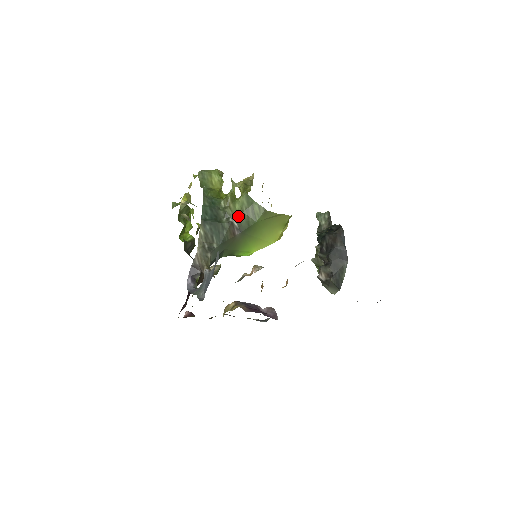
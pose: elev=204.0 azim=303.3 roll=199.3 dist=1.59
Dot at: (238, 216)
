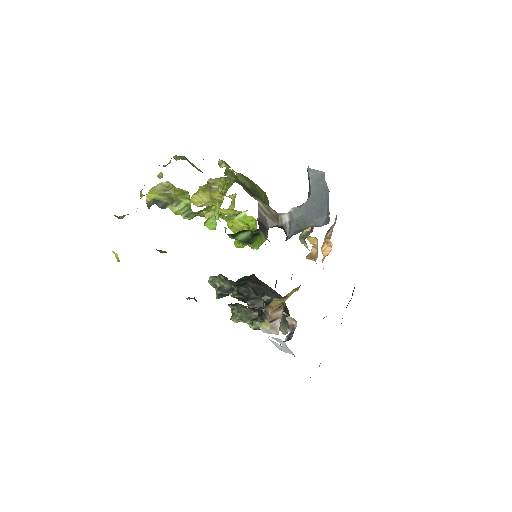
Dot at: occluded
